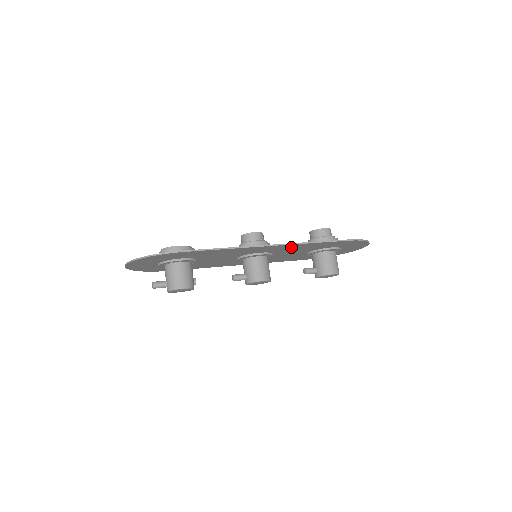
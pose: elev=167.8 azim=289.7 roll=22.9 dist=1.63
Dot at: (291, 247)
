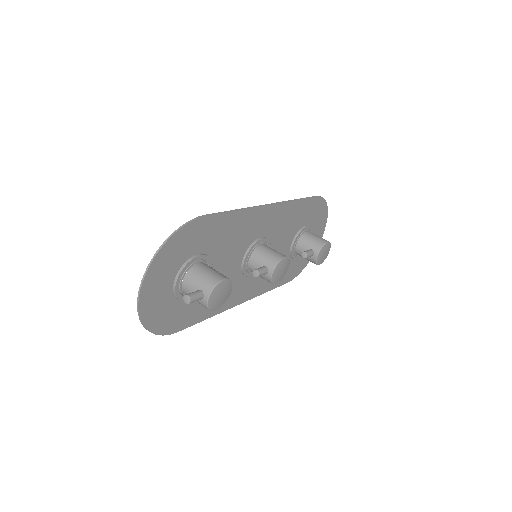
Dot at: (282, 216)
